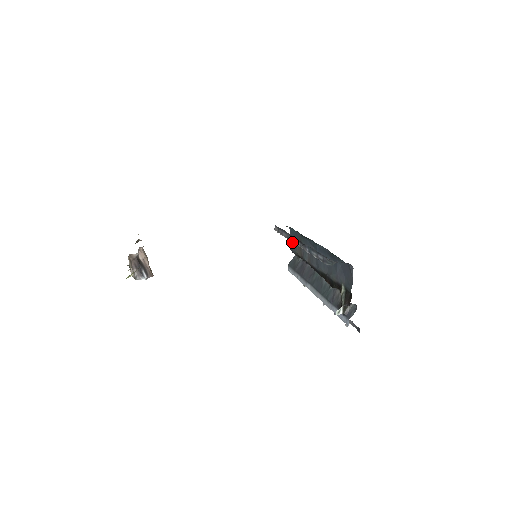
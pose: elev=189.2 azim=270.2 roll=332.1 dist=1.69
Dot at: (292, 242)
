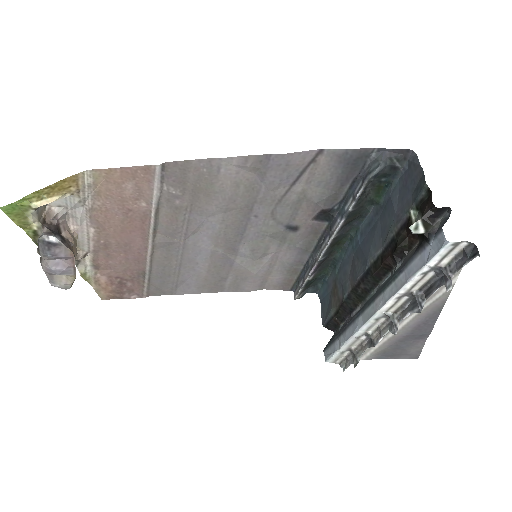
Dot at: (318, 259)
